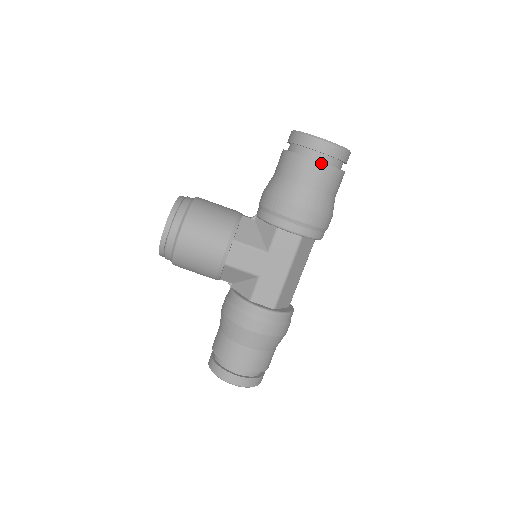
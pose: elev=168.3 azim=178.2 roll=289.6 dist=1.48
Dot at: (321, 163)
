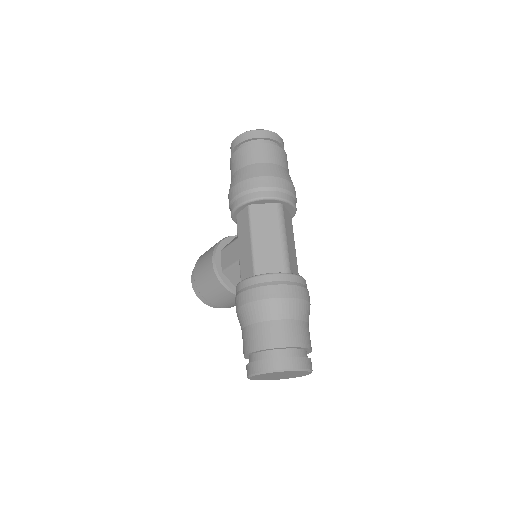
Dot at: (236, 151)
